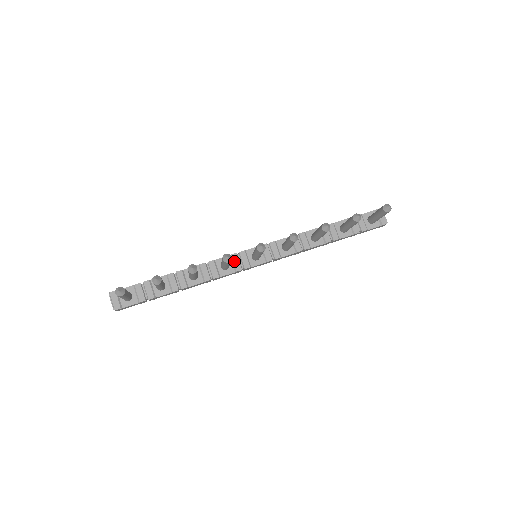
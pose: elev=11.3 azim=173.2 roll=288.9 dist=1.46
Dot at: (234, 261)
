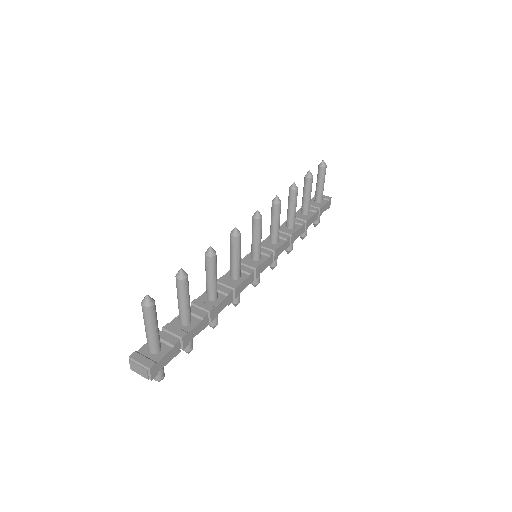
Dot at: occluded
